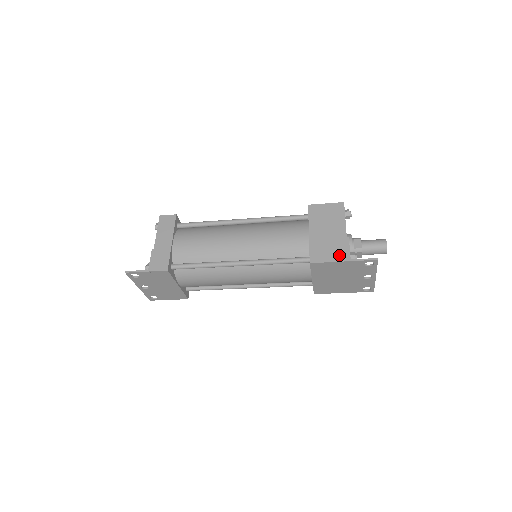
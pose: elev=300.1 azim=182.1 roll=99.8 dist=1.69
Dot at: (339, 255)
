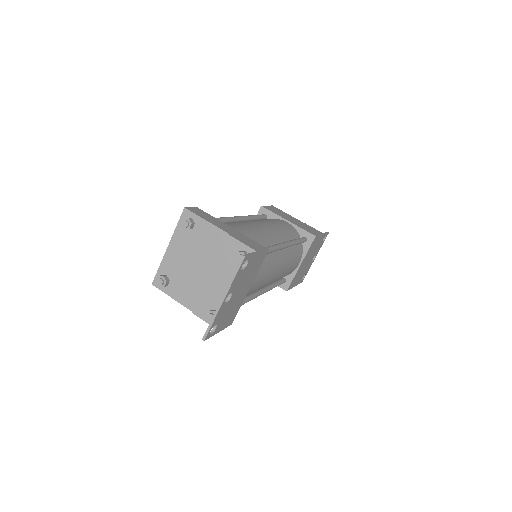
Dot at: (317, 231)
